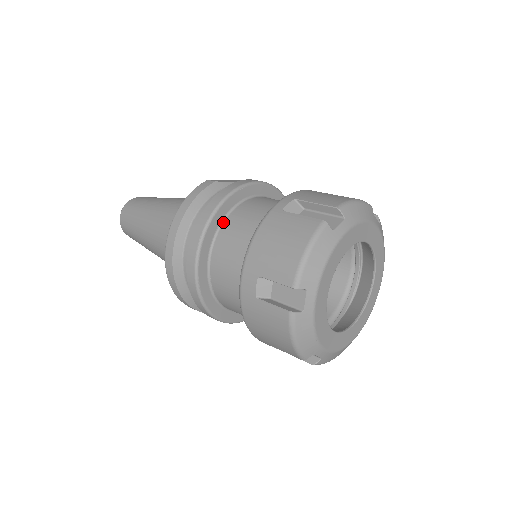
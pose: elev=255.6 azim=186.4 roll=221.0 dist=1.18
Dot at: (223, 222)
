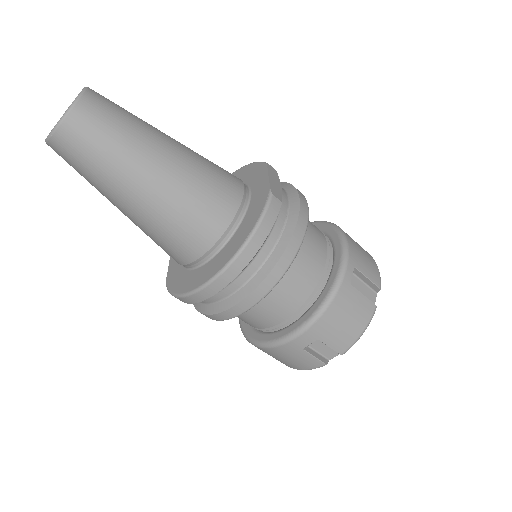
Dot at: occluded
